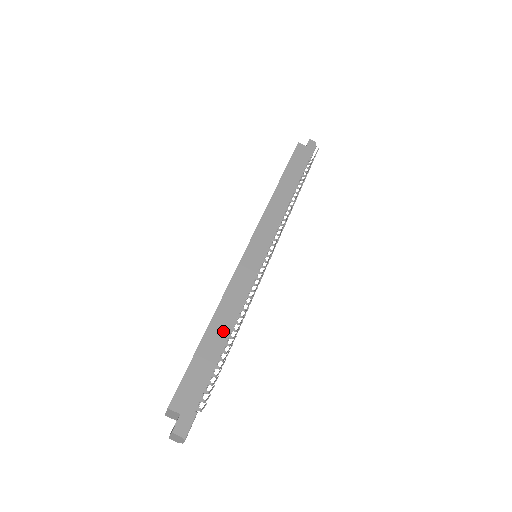
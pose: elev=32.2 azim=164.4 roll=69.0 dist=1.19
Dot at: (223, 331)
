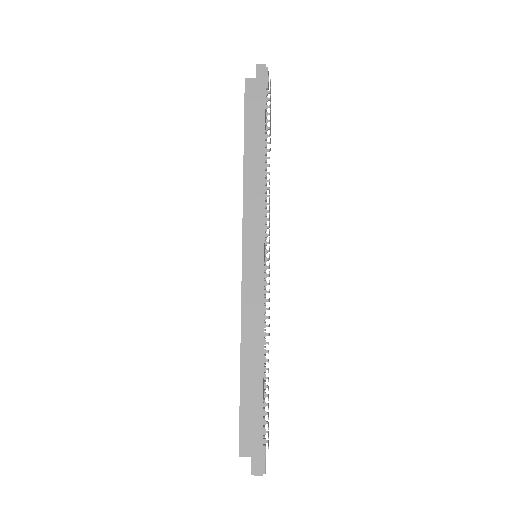
Dot at: (256, 362)
